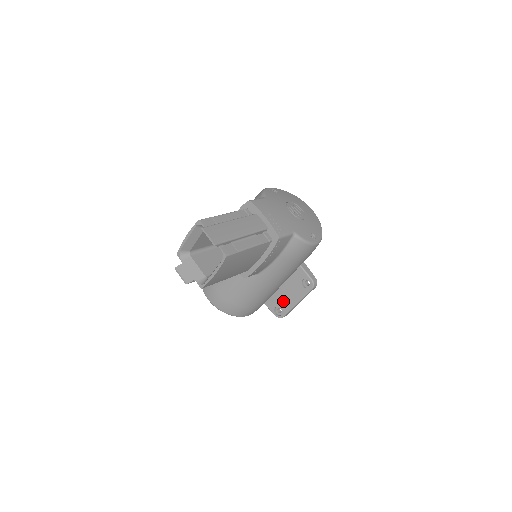
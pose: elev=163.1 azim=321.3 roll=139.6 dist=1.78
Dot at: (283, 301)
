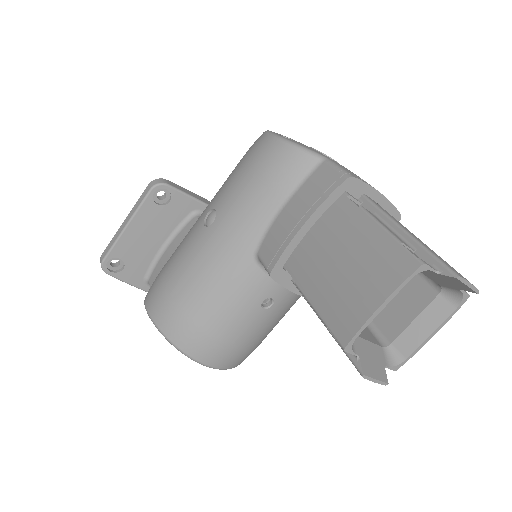
Dot at: occluded
